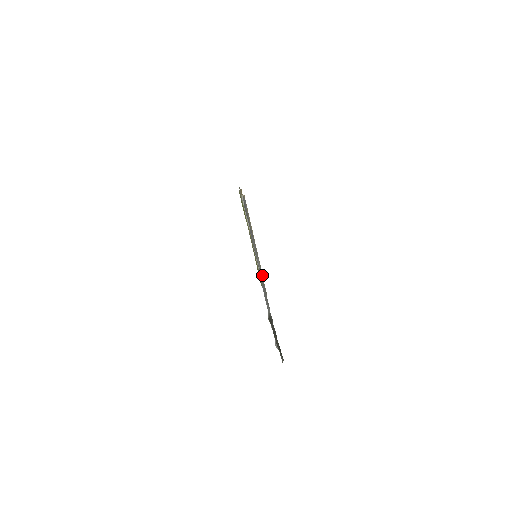
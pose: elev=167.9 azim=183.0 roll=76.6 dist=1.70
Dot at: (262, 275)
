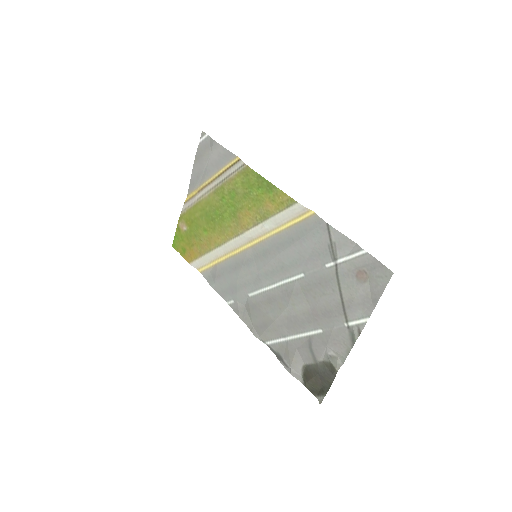
Dot at: (222, 259)
